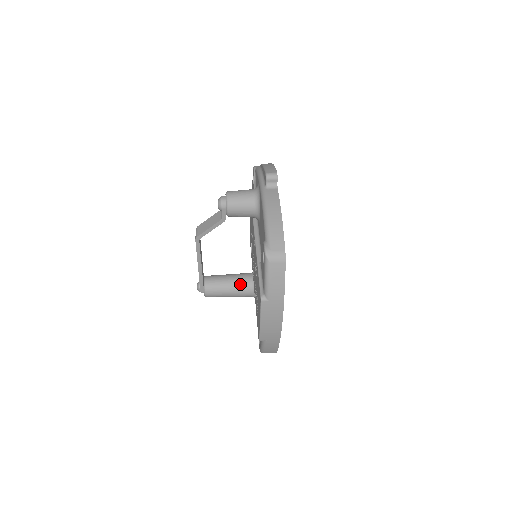
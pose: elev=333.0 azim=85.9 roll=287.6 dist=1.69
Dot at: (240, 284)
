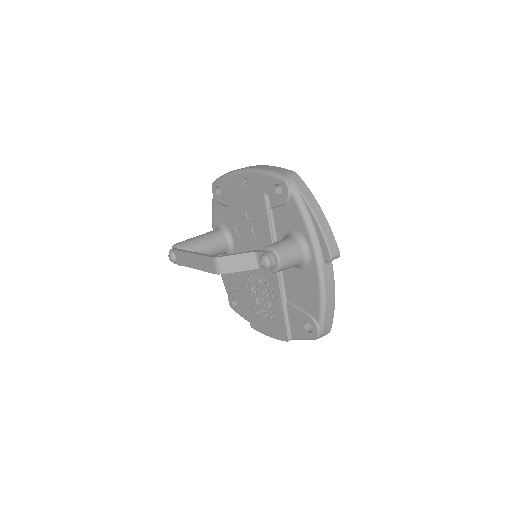
Dot at: (217, 253)
